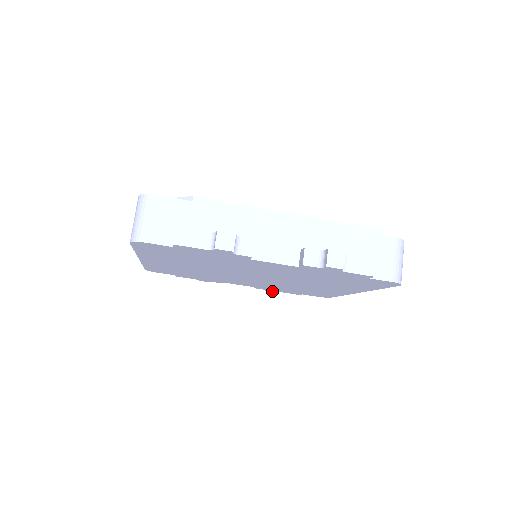
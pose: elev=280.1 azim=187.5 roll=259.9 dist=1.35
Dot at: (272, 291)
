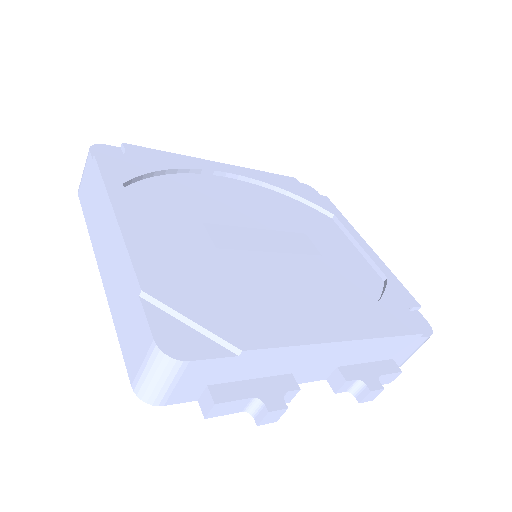
Dot at: occluded
